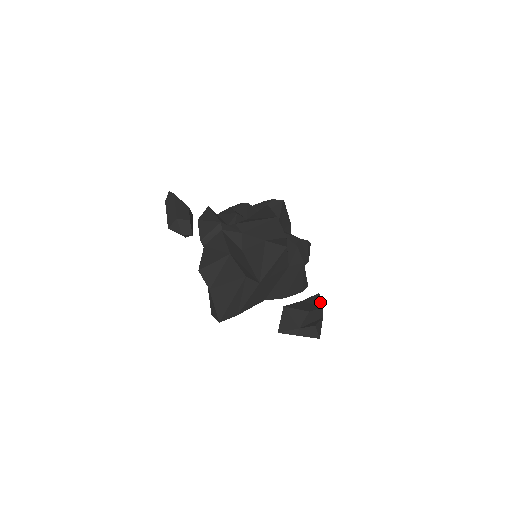
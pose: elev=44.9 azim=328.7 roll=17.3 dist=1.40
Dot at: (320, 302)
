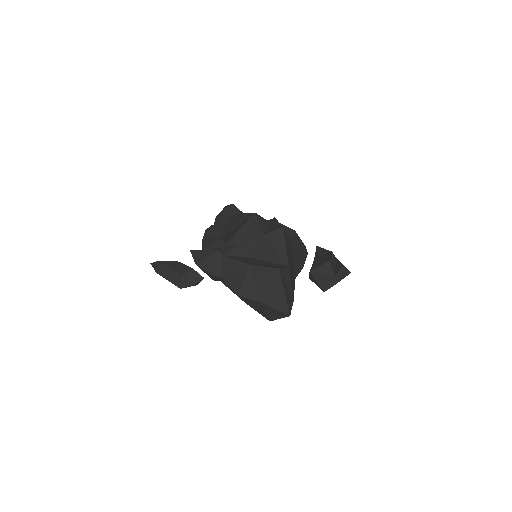
Dot at: (326, 250)
